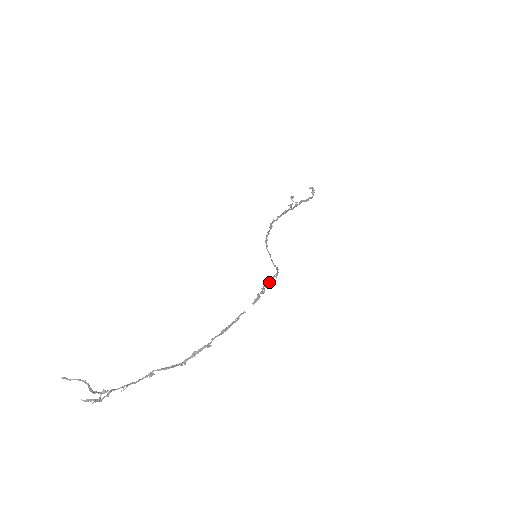
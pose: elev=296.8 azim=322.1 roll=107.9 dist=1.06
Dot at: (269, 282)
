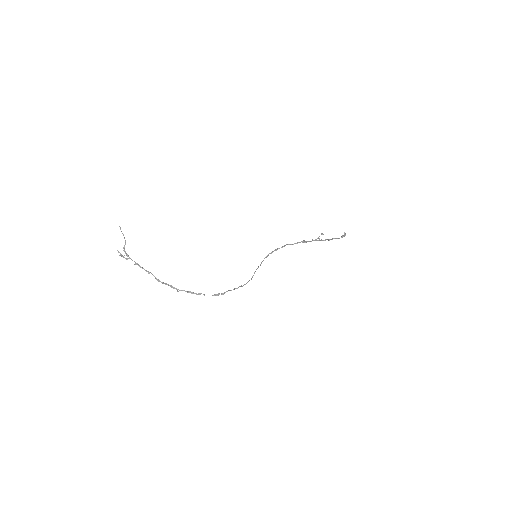
Dot at: (233, 289)
